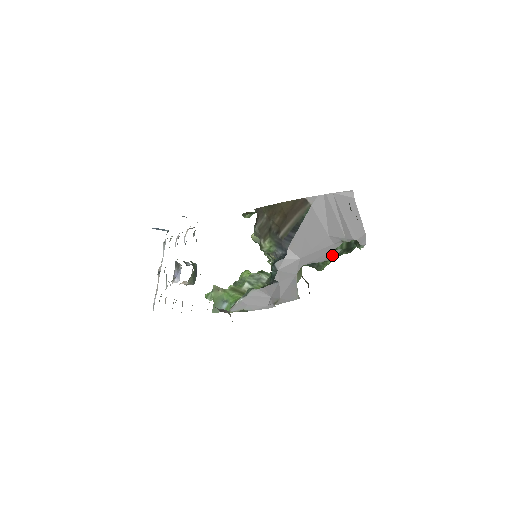
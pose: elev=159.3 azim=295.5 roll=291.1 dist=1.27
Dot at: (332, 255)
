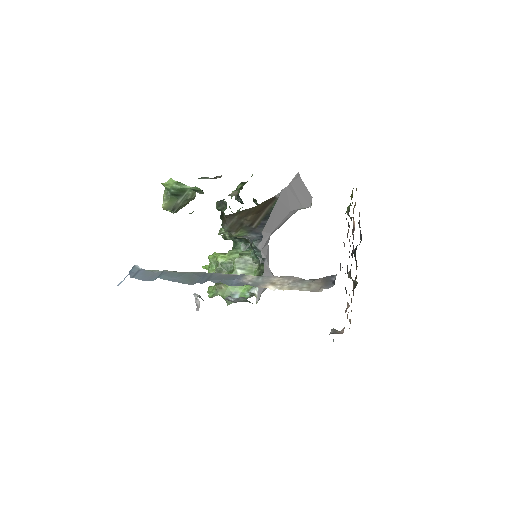
Dot at: occluded
